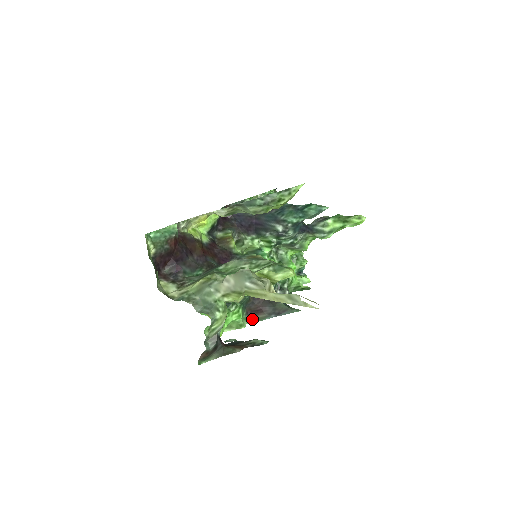
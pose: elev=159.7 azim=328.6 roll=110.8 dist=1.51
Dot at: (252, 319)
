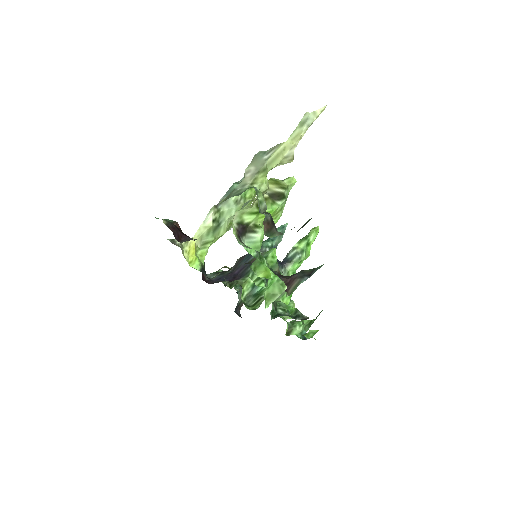
Dot at: (289, 293)
